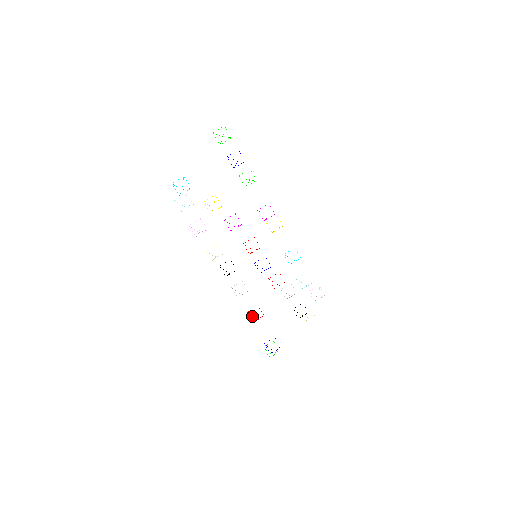
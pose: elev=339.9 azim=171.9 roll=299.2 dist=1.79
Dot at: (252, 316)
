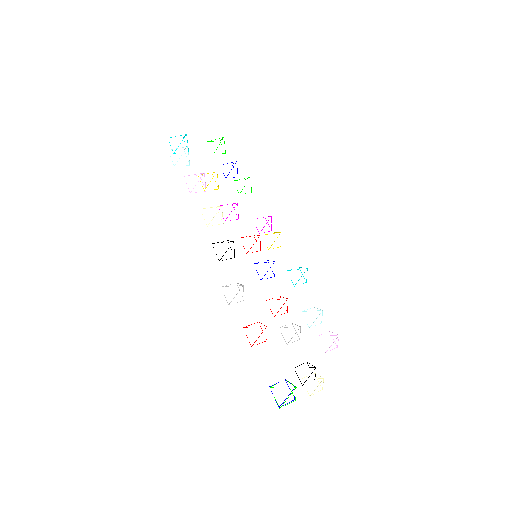
Dot at: occluded
